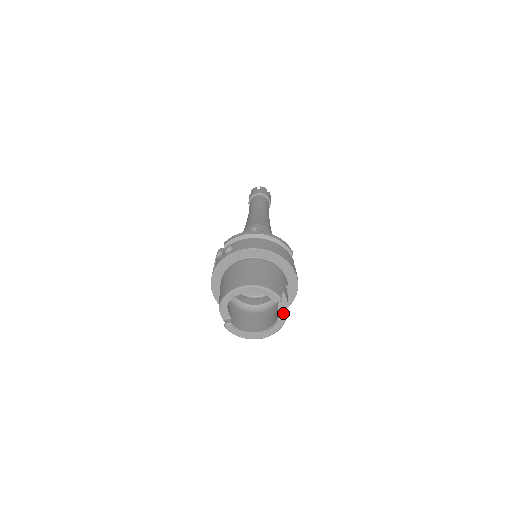
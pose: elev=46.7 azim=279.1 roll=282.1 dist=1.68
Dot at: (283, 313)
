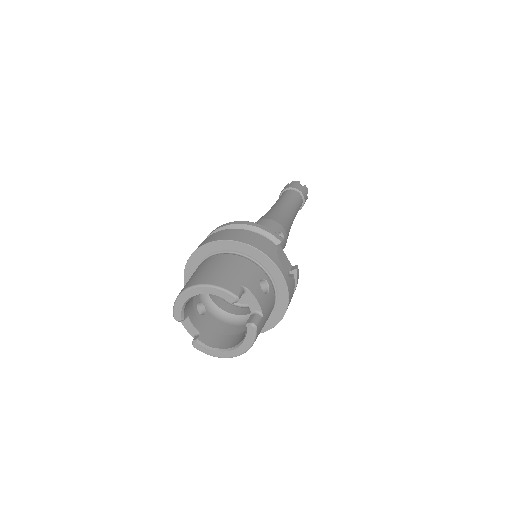
Dot at: (255, 317)
